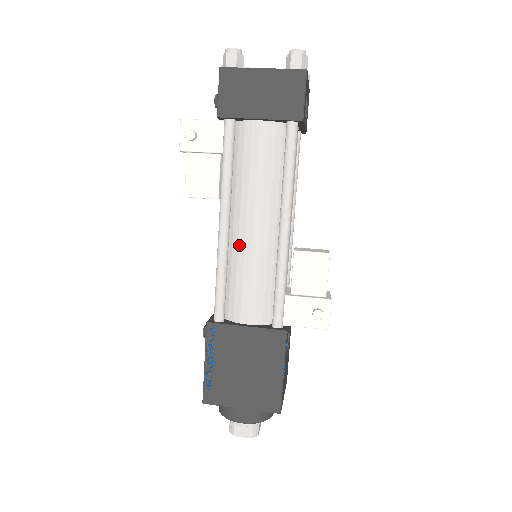
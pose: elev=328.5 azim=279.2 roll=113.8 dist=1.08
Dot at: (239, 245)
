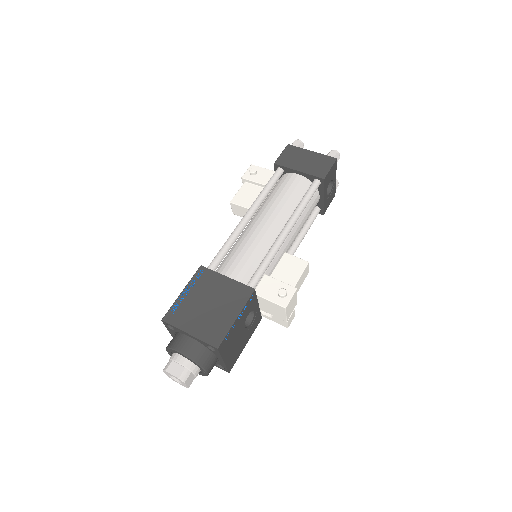
Dot at: (250, 232)
